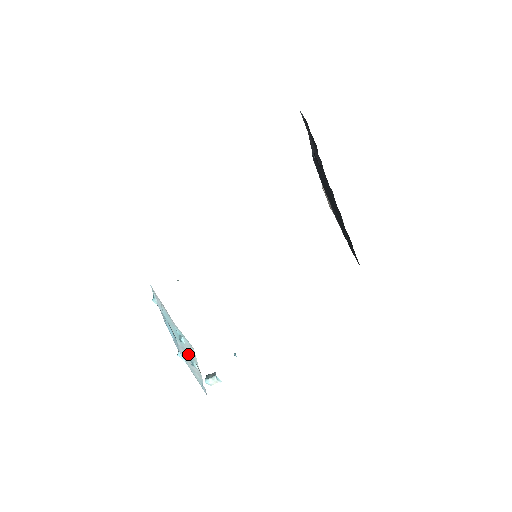
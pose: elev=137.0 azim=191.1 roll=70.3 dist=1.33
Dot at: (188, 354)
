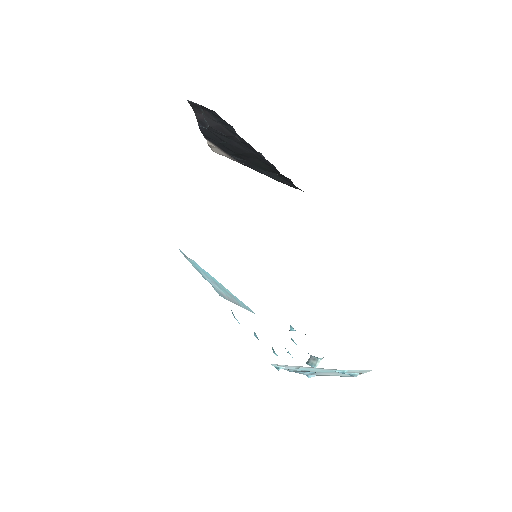
Dot at: occluded
